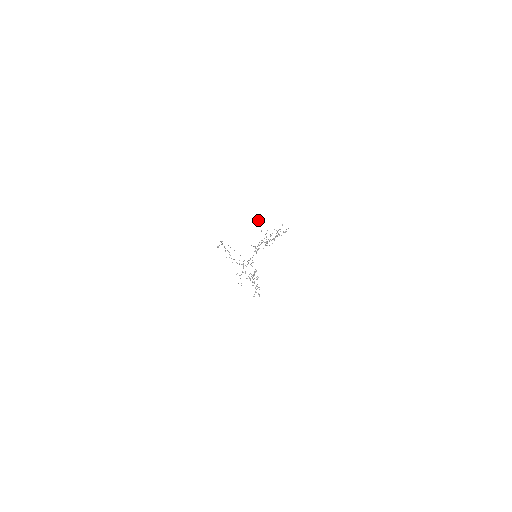
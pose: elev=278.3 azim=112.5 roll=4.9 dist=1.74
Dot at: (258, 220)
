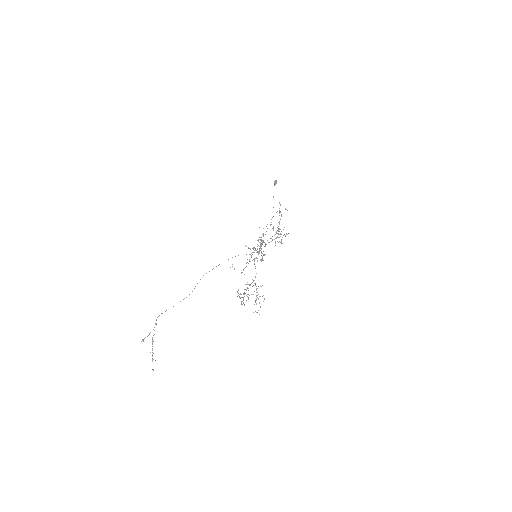
Dot at: (274, 183)
